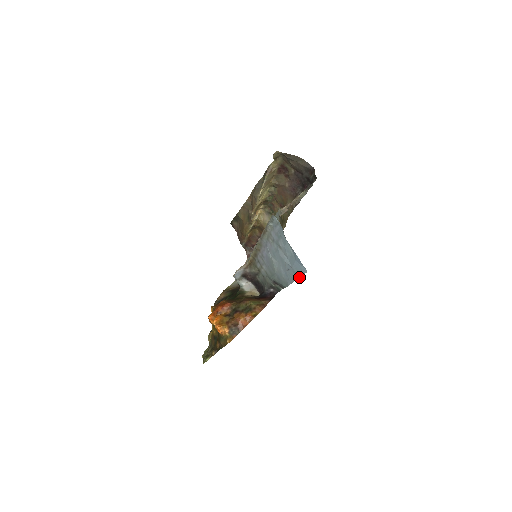
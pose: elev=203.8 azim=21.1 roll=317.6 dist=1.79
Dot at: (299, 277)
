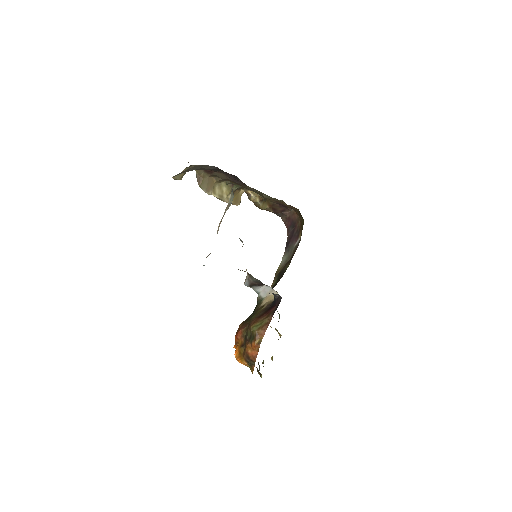
Dot at: occluded
